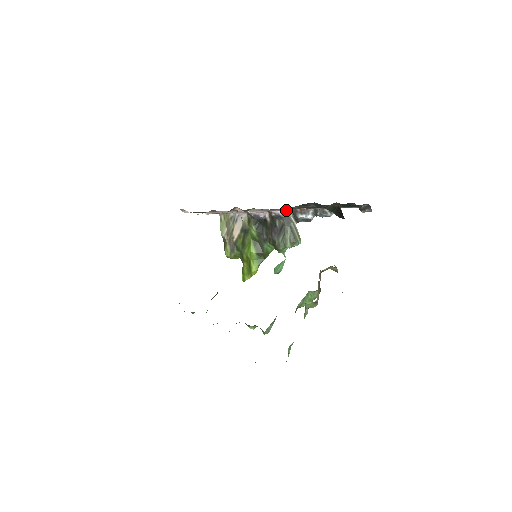
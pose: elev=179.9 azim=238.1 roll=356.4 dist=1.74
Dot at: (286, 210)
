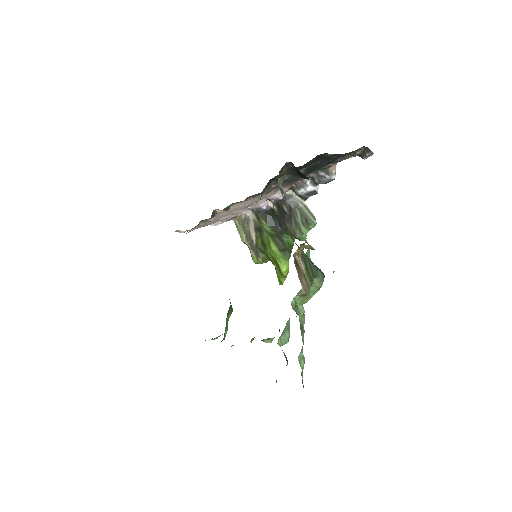
Dot at: occluded
